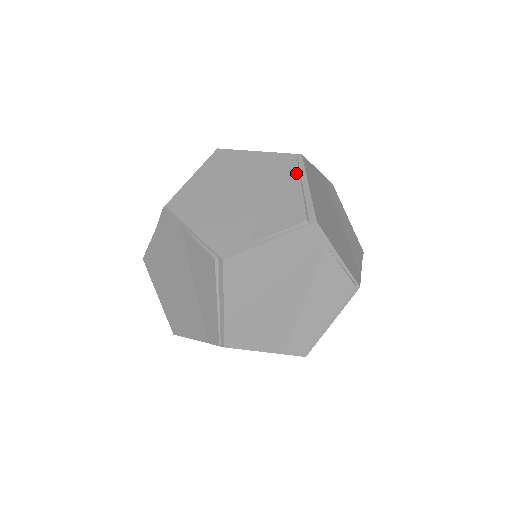
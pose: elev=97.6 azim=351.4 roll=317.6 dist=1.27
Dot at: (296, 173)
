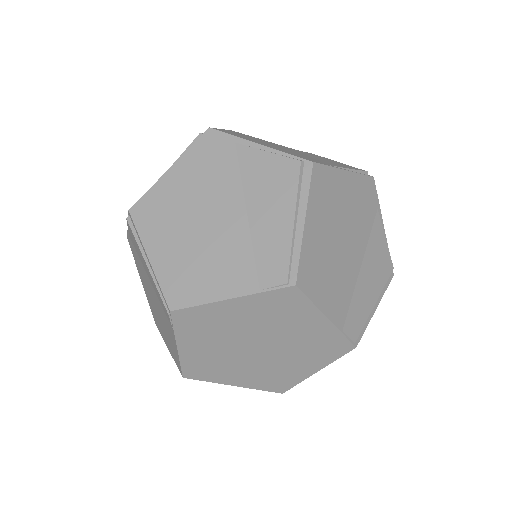
Dot at: occluded
